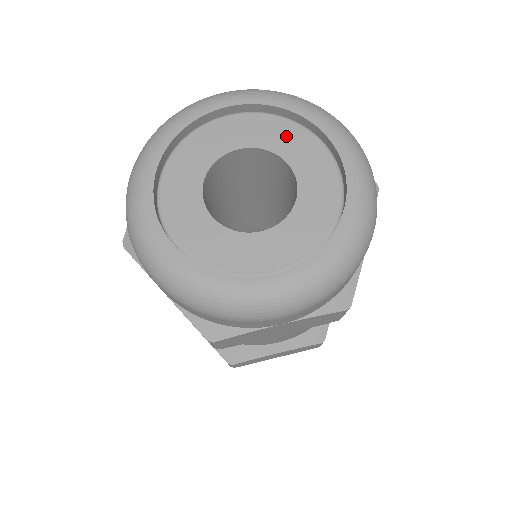
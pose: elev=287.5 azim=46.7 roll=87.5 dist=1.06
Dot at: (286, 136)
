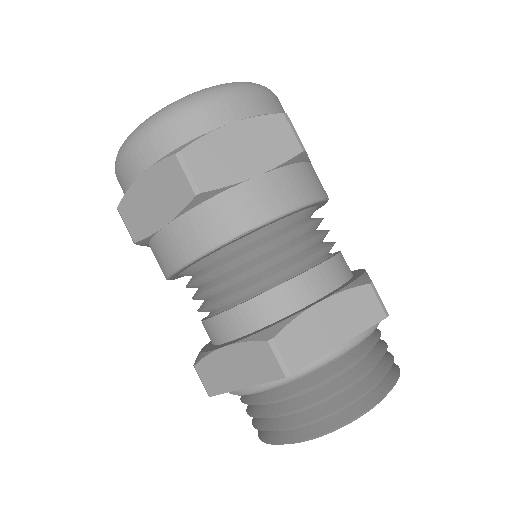
Dot at: occluded
